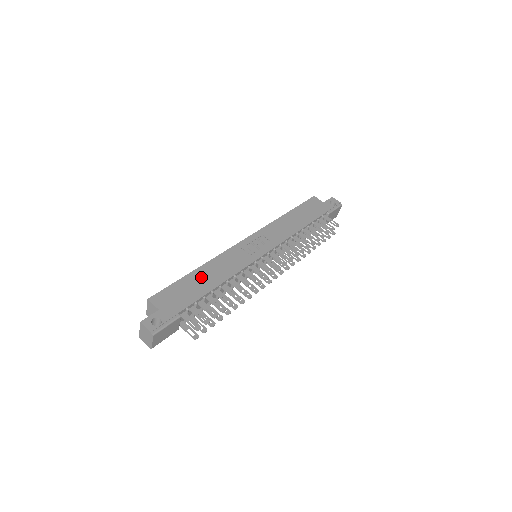
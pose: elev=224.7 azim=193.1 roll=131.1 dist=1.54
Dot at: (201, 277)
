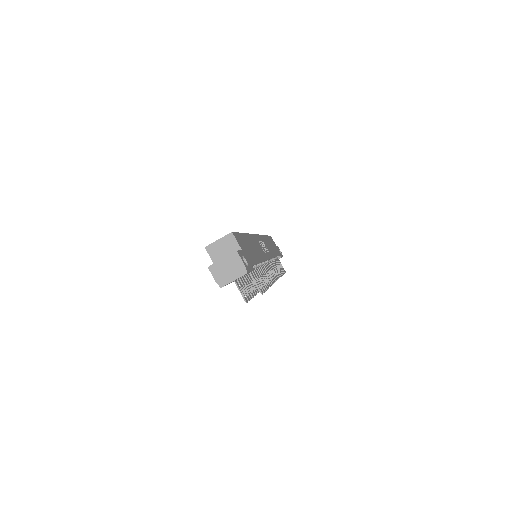
Dot at: (251, 244)
